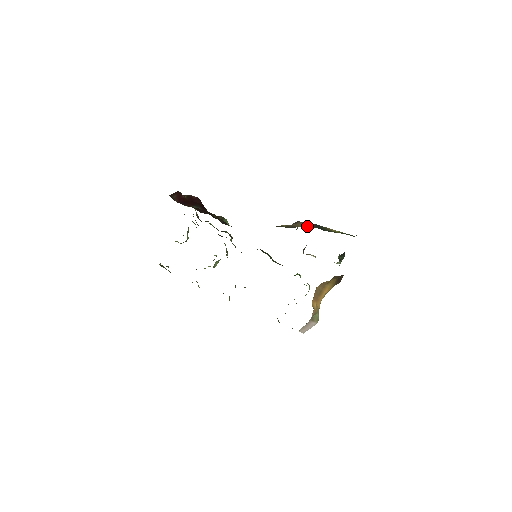
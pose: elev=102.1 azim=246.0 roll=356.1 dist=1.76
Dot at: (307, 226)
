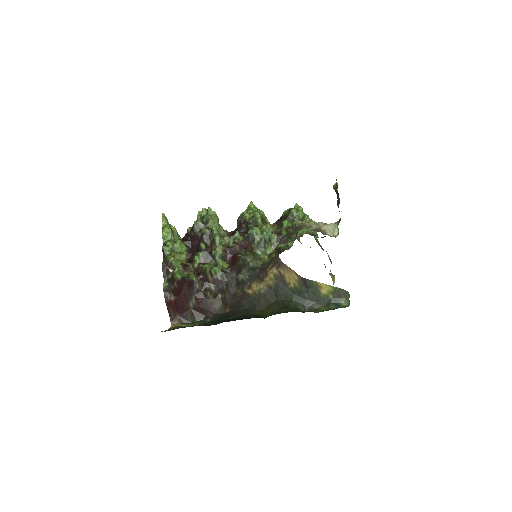
Dot at: (296, 285)
